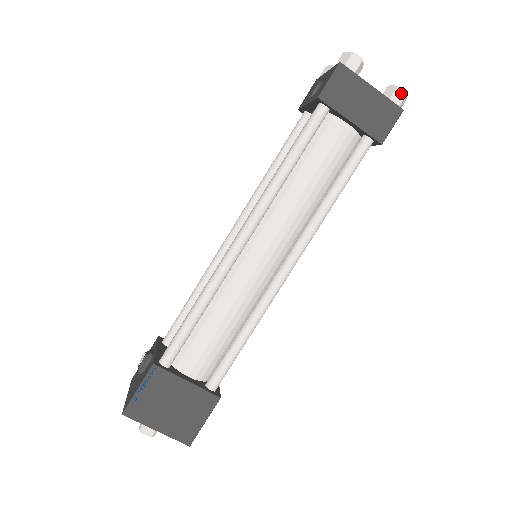
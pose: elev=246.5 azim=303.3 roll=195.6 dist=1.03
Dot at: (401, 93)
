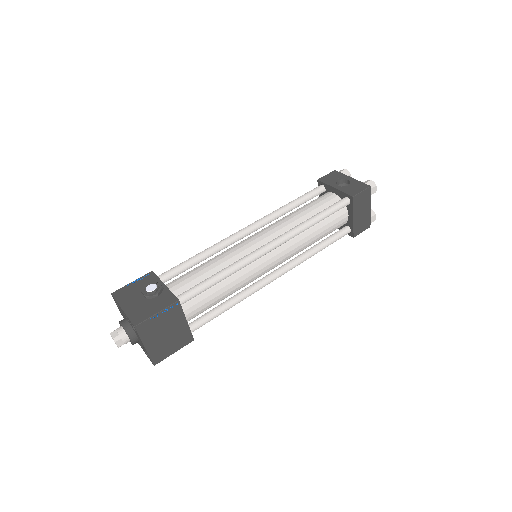
Dot at: (375, 218)
